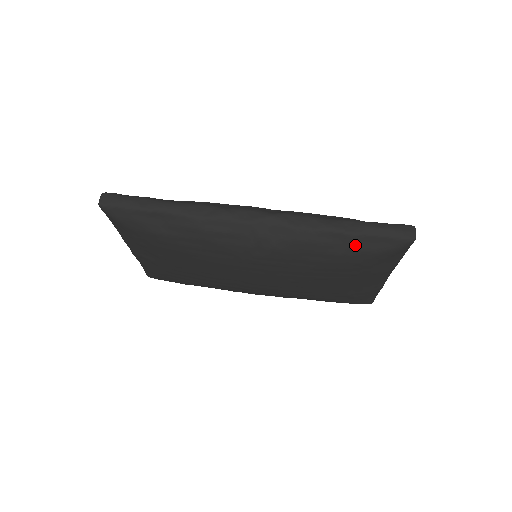
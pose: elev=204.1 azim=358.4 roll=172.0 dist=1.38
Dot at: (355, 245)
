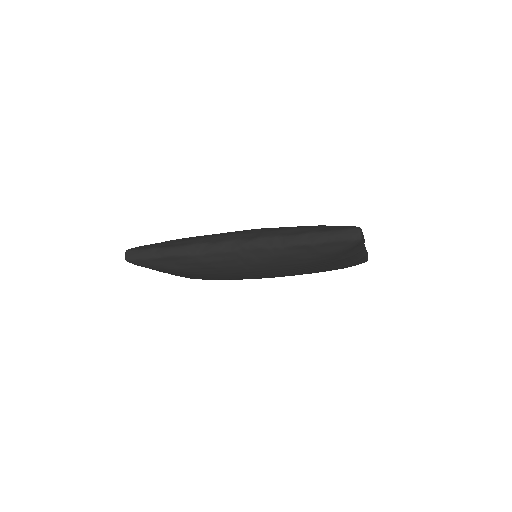
Dot at: (317, 251)
